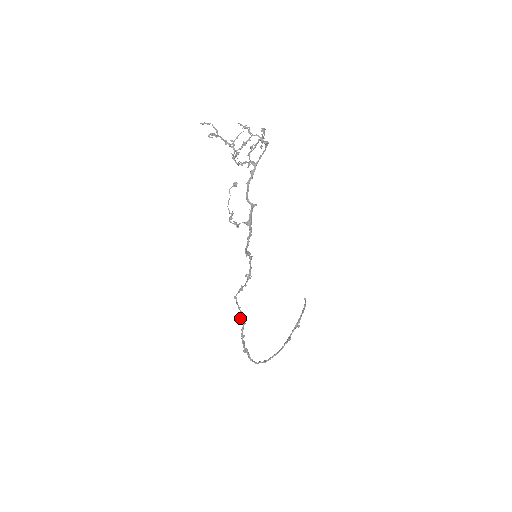
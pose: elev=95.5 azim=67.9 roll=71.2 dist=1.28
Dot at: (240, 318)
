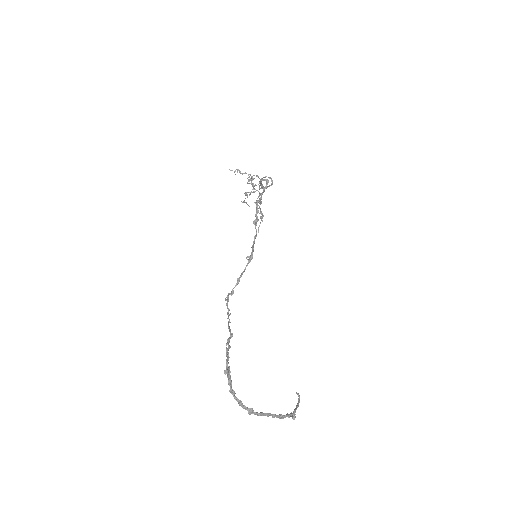
Dot at: (228, 324)
